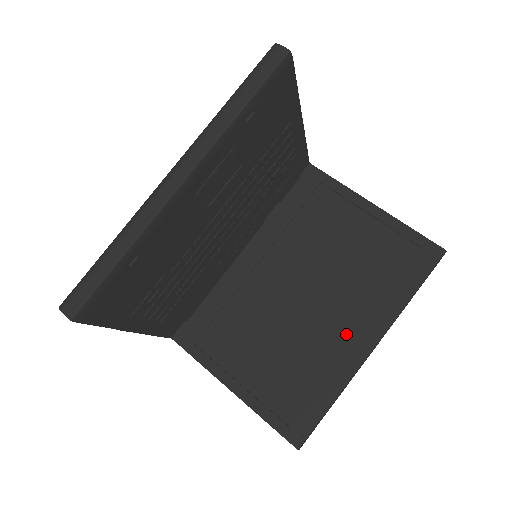
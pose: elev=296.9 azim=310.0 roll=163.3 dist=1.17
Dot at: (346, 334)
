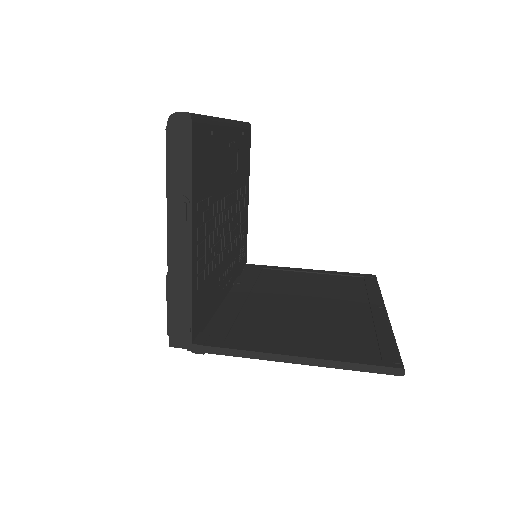
Dot at: (358, 310)
